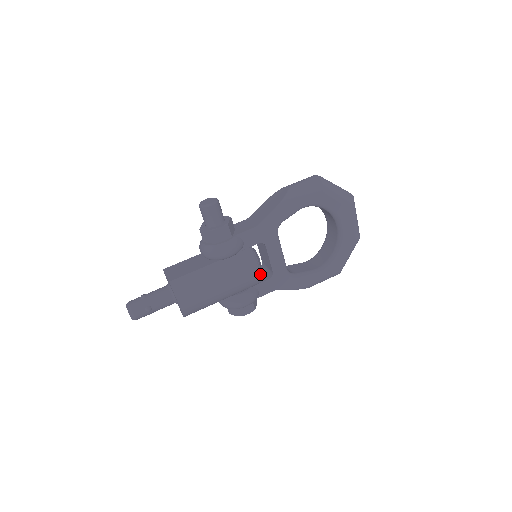
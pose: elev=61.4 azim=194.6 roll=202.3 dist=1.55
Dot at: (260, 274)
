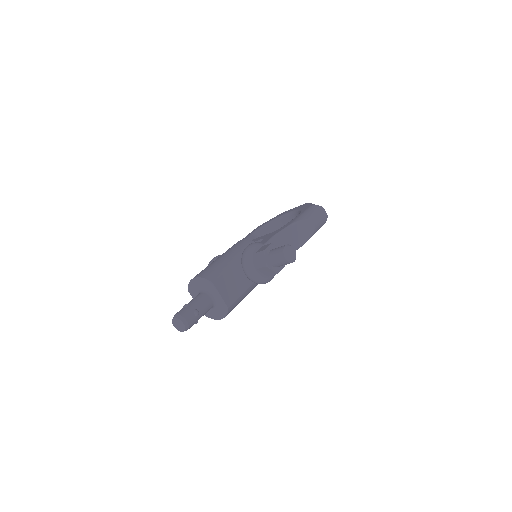
Dot at: occluded
